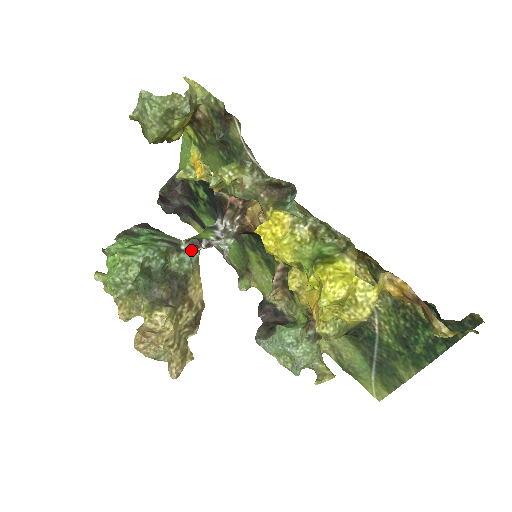
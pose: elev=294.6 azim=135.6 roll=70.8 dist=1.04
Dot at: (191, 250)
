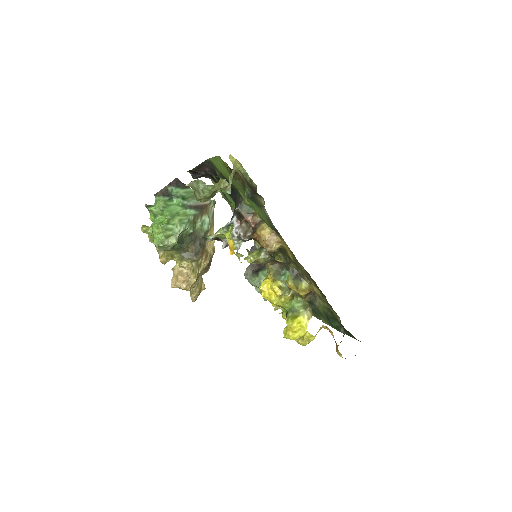
Dot at: (209, 207)
